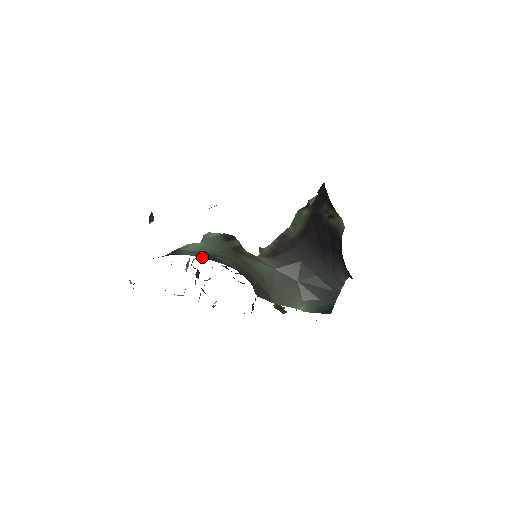
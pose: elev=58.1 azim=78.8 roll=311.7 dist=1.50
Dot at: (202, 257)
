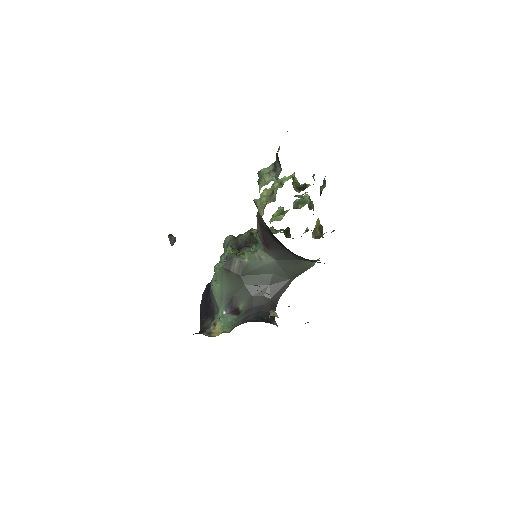
Dot at: (228, 310)
